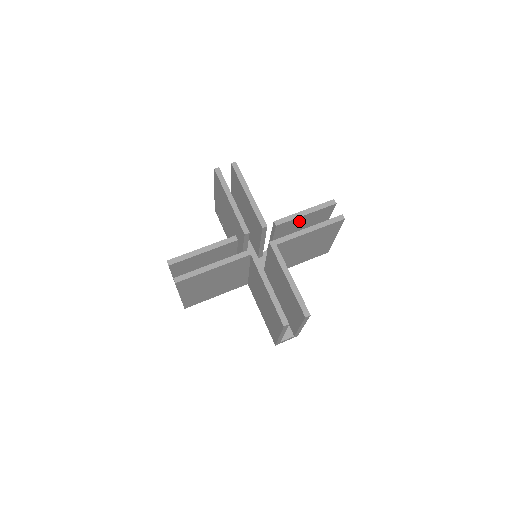
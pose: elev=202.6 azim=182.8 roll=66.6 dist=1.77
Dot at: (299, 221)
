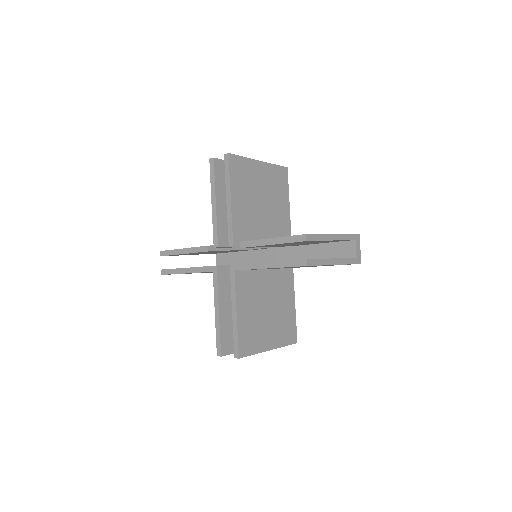
Dot at: occluded
